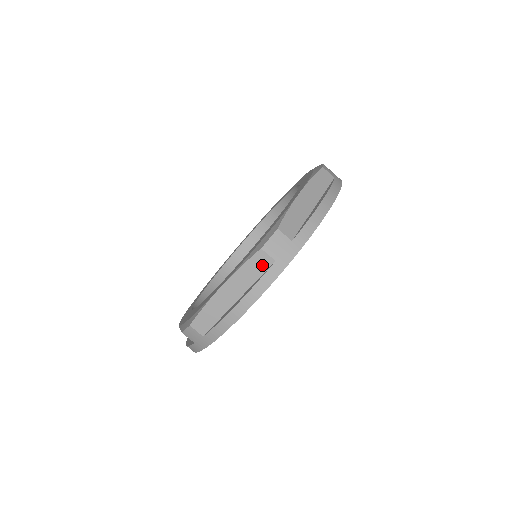
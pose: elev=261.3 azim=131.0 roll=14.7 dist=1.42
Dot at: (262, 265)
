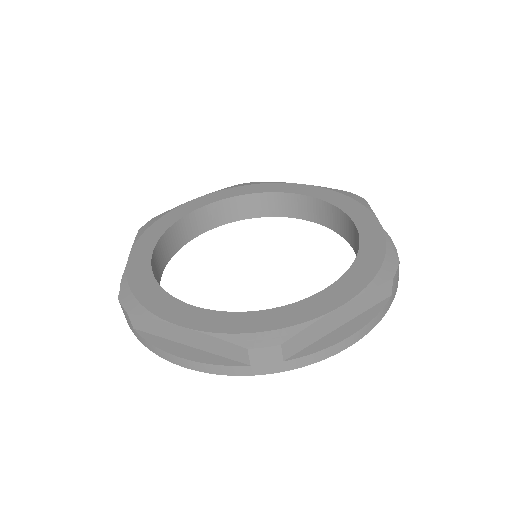
Dot at: (382, 295)
